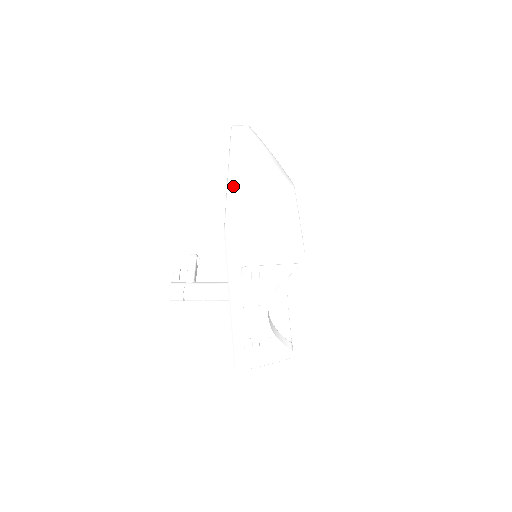
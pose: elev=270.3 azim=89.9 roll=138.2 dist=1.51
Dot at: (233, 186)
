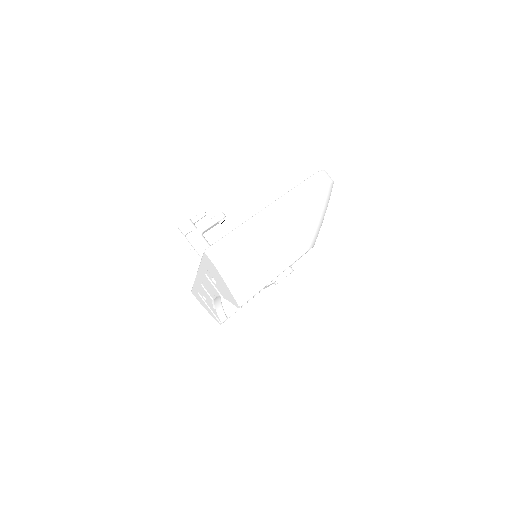
Dot at: (250, 224)
